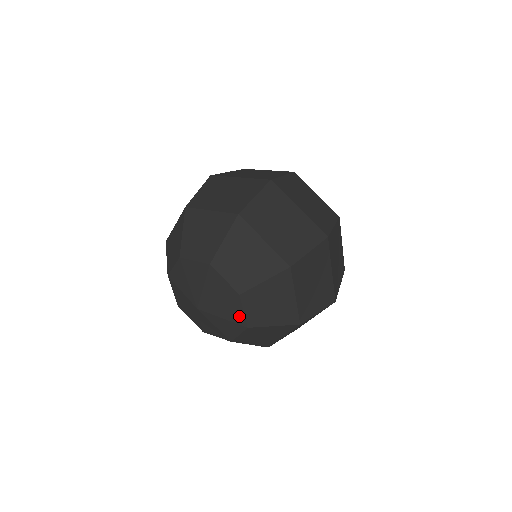
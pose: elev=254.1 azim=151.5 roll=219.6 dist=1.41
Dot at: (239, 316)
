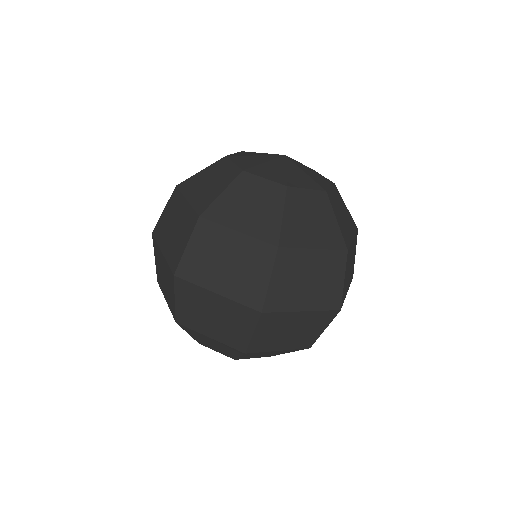
Dot at: occluded
